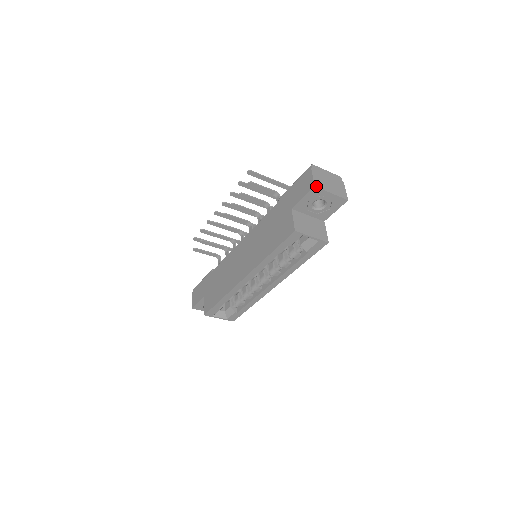
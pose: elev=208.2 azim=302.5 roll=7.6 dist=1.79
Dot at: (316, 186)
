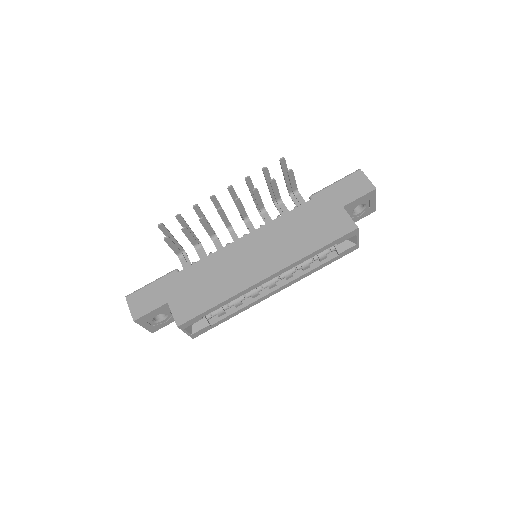
Dot at: occluded
